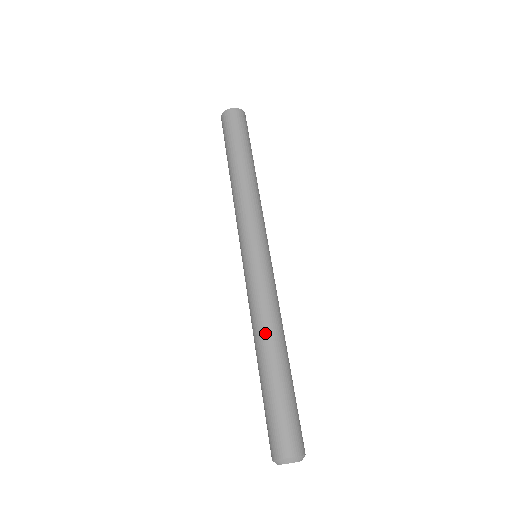
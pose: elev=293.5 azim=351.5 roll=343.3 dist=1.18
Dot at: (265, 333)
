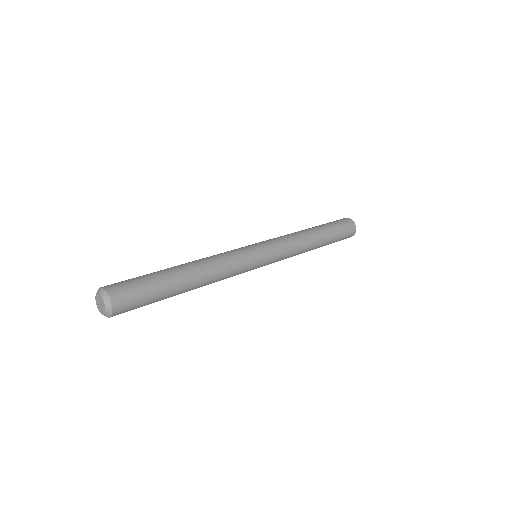
Dot at: occluded
